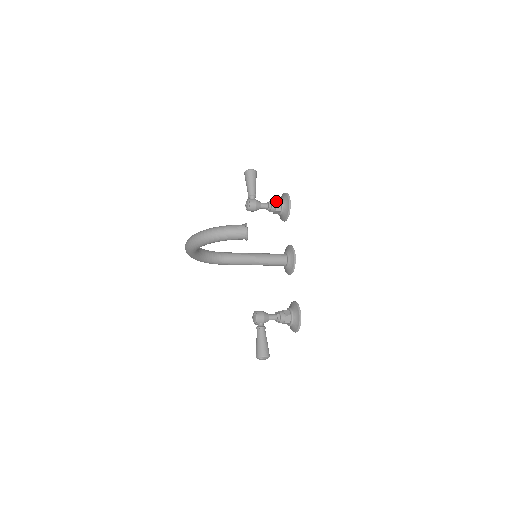
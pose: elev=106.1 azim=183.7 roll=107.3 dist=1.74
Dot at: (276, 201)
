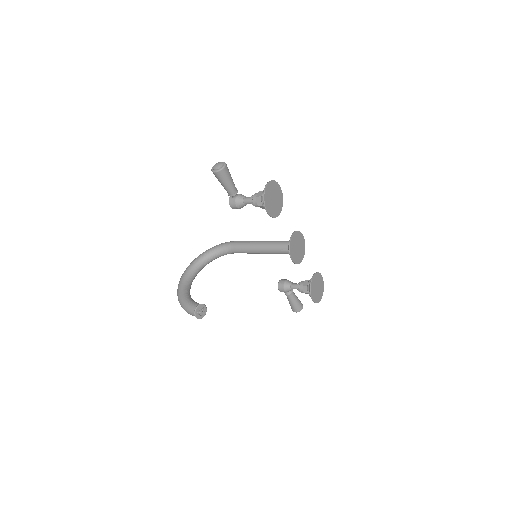
Dot at: (257, 201)
